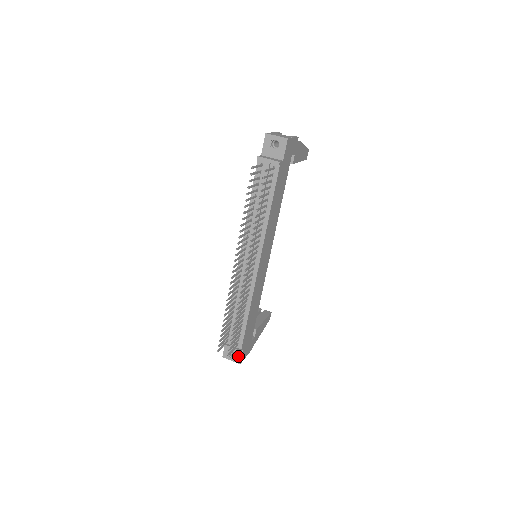
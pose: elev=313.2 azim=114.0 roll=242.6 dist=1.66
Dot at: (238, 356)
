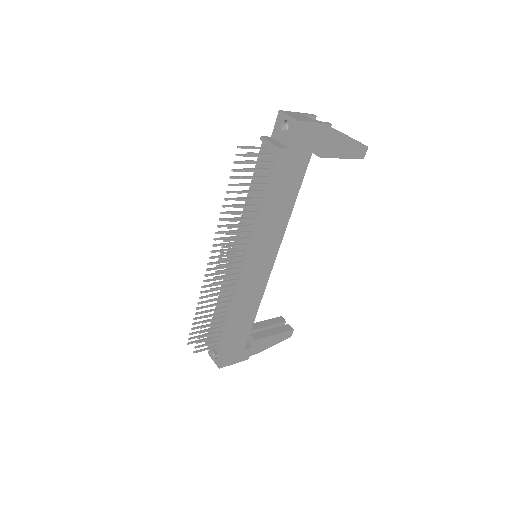
Dot at: (219, 359)
